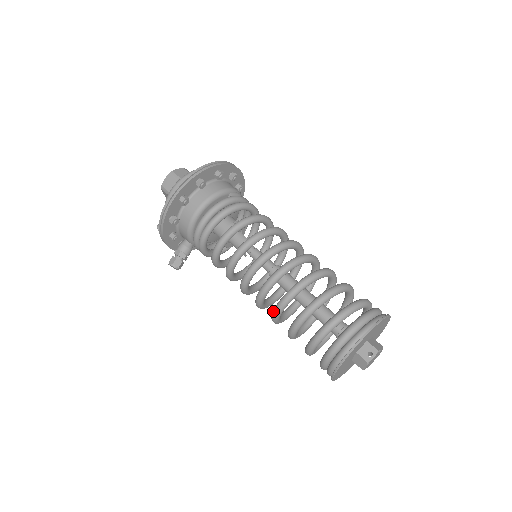
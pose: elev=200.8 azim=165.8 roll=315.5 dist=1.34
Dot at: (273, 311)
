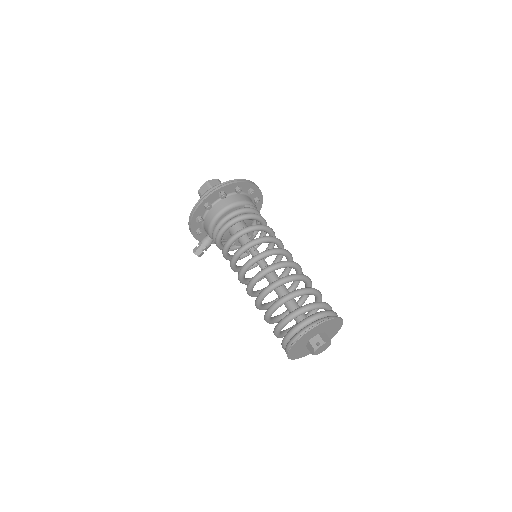
Dot at: (256, 299)
